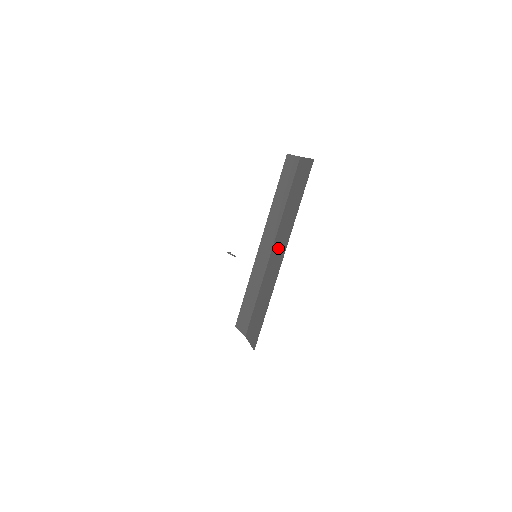
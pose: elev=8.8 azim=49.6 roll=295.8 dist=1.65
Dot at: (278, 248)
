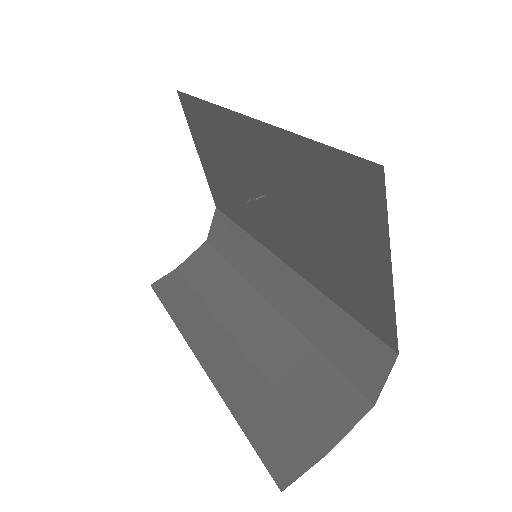
Dot at: (242, 314)
